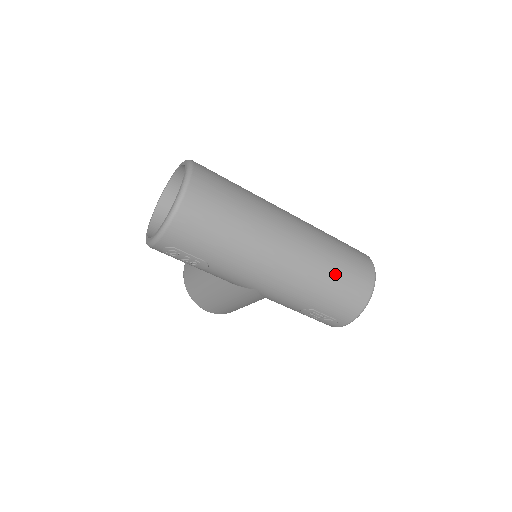
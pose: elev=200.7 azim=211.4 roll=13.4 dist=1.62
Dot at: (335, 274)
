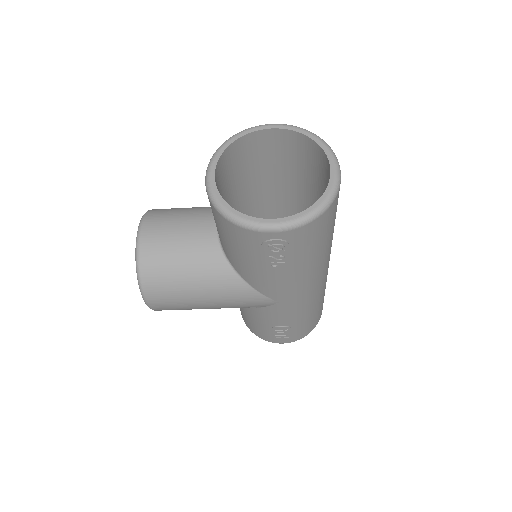
Dot at: occluded
